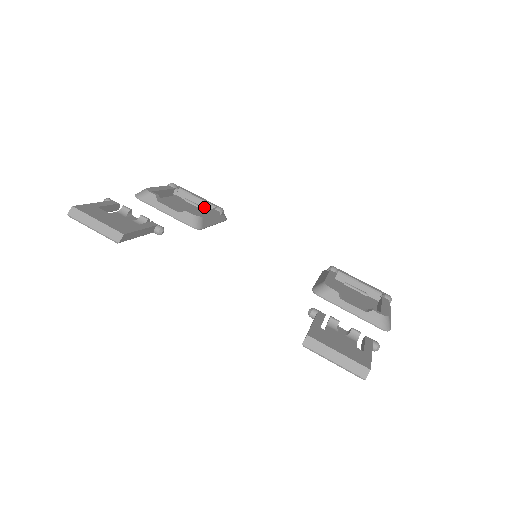
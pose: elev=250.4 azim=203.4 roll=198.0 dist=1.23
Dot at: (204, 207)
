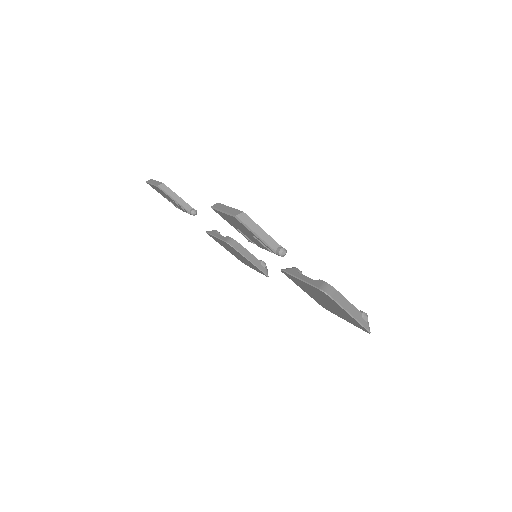
Dot at: occluded
